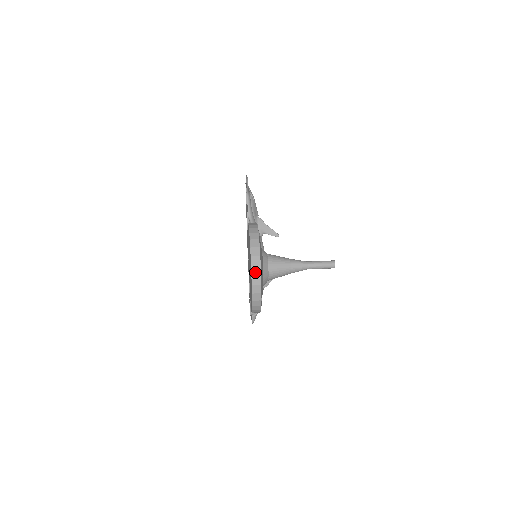
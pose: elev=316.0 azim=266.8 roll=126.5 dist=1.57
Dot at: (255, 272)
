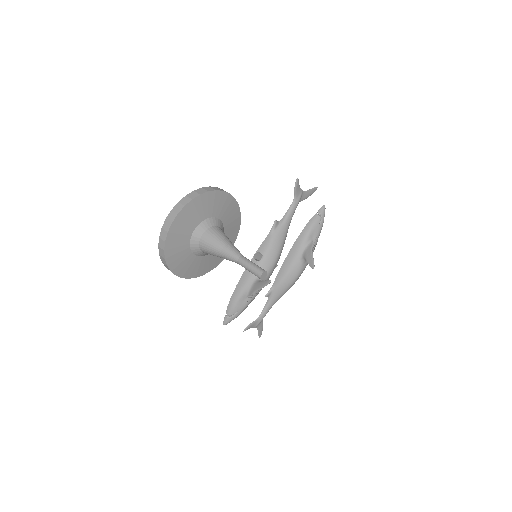
Dot at: (170, 217)
